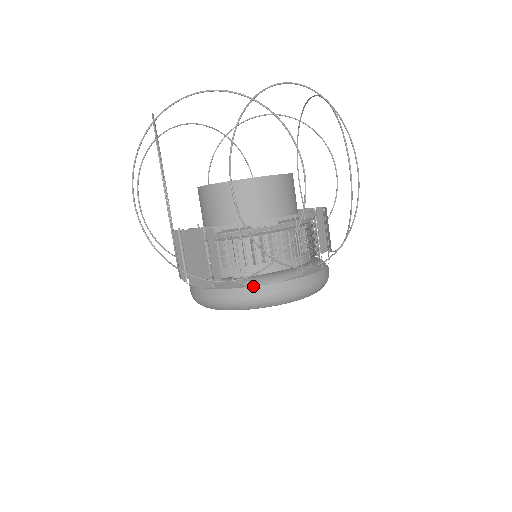
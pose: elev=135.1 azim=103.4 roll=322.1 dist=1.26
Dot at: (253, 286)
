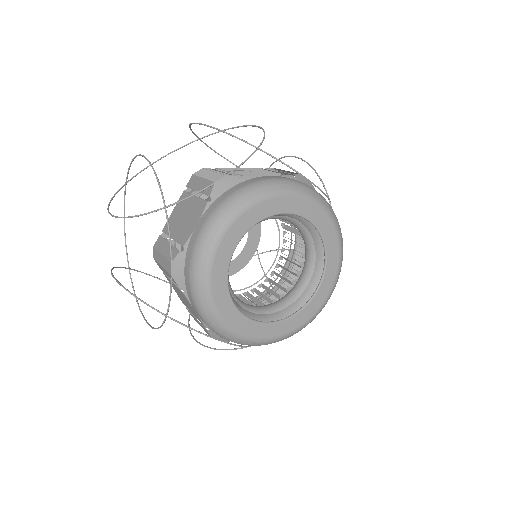
Dot at: (250, 179)
